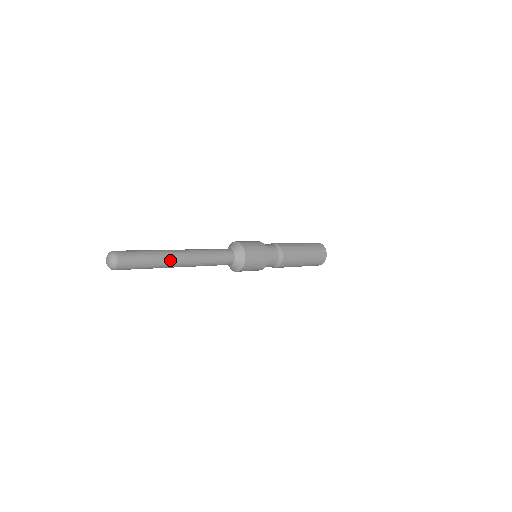
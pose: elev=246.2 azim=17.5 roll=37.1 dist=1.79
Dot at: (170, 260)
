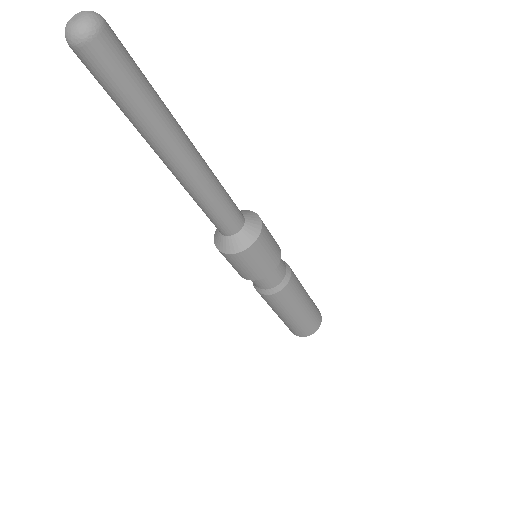
Dot at: (163, 139)
